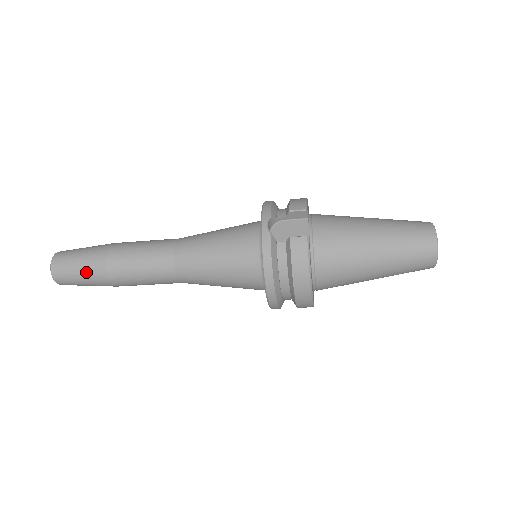
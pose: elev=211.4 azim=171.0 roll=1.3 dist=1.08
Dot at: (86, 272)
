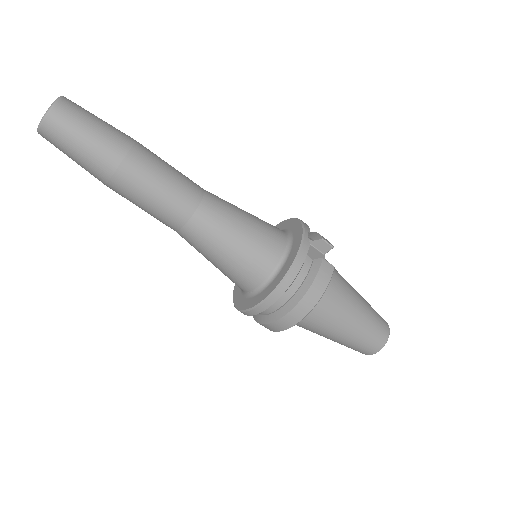
Dot at: (97, 142)
